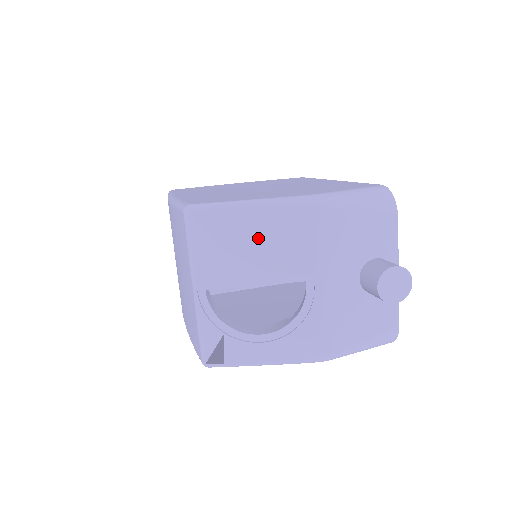
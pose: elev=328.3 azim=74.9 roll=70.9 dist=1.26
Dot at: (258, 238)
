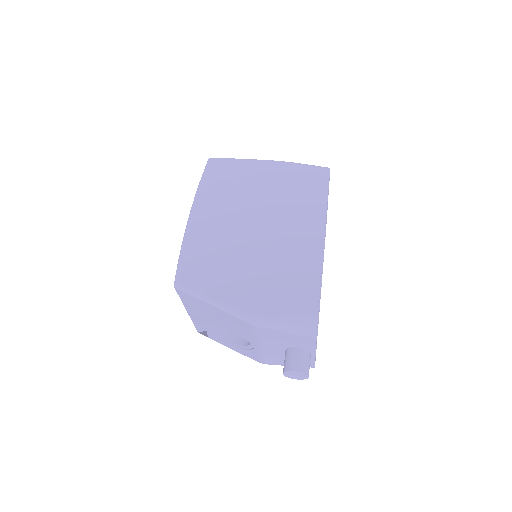
Dot at: (219, 316)
